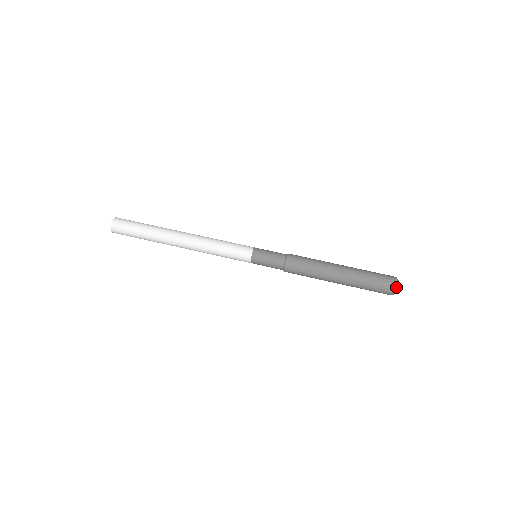
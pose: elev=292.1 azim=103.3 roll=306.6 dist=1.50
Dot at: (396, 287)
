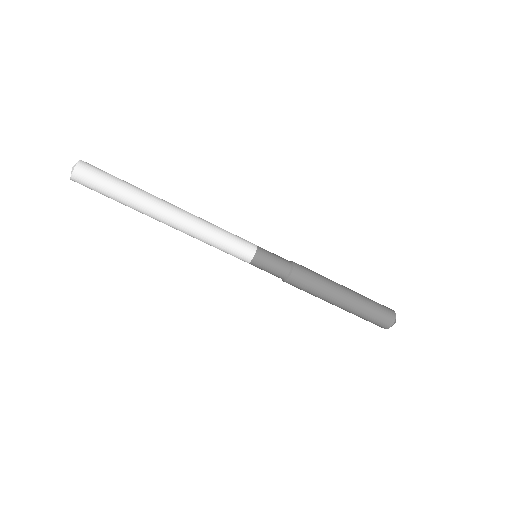
Dot at: occluded
